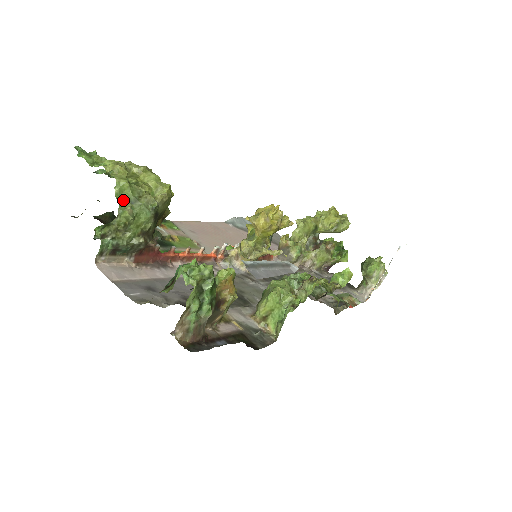
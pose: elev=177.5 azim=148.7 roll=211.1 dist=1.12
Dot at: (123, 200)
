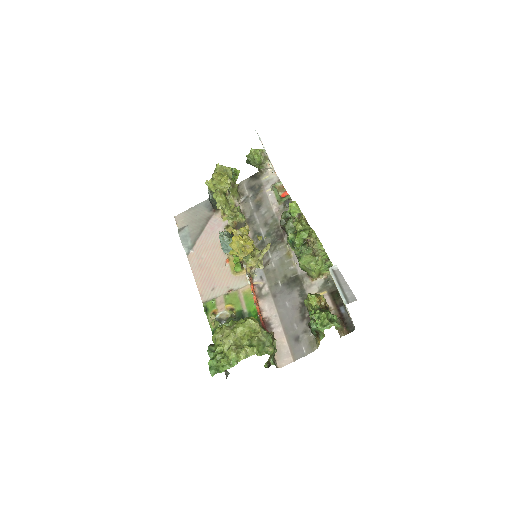
Dot at: (263, 351)
